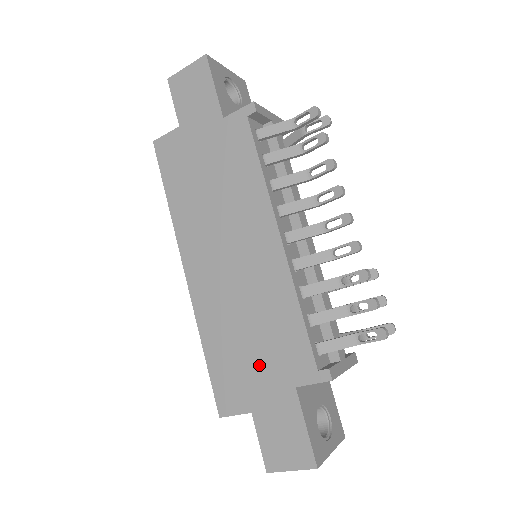
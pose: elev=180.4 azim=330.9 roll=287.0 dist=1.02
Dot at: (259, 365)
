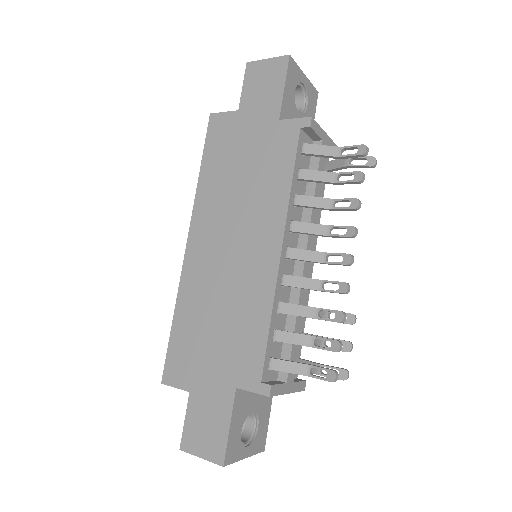
Dot at: (214, 354)
